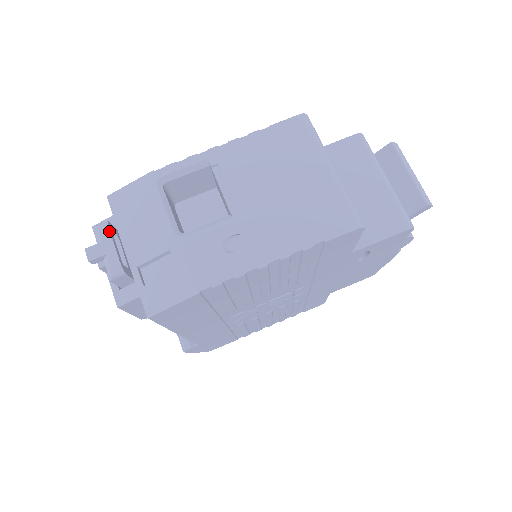
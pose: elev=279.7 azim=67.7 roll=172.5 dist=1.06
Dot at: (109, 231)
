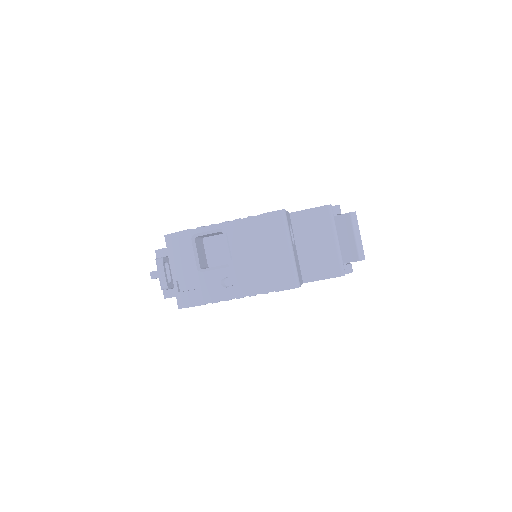
Dot at: (163, 265)
